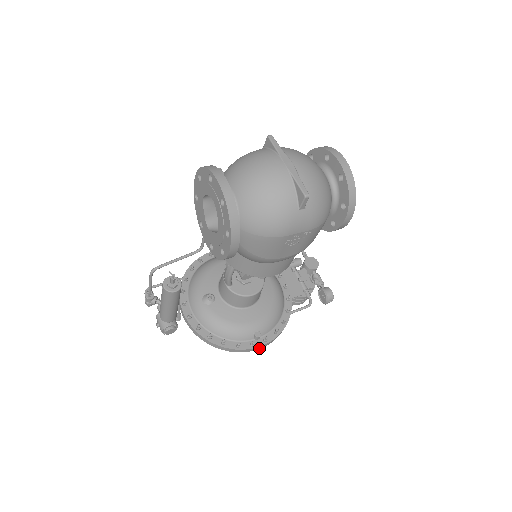
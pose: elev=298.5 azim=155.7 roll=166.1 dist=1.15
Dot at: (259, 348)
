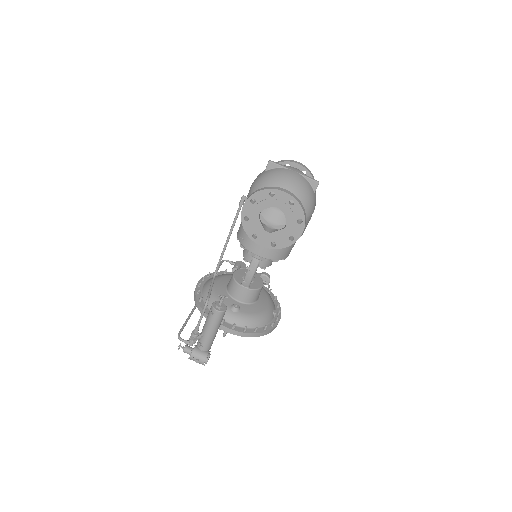
Dot at: occluded
